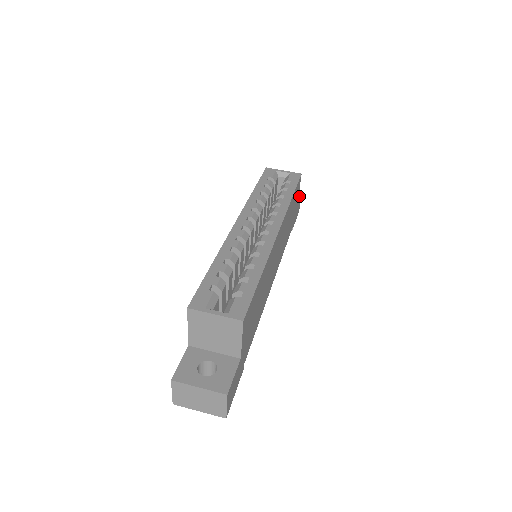
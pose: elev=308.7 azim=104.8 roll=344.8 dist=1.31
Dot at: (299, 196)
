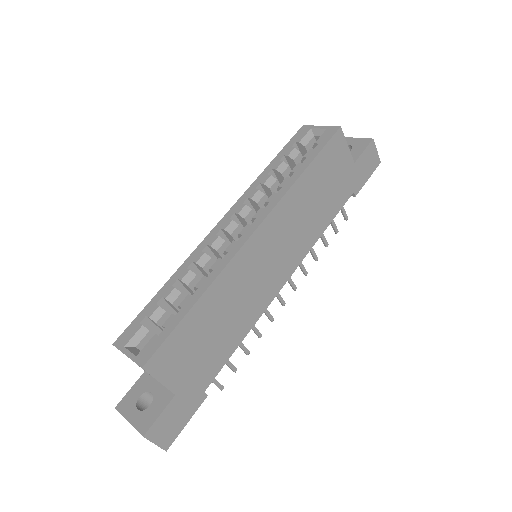
Dot at: (364, 148)
